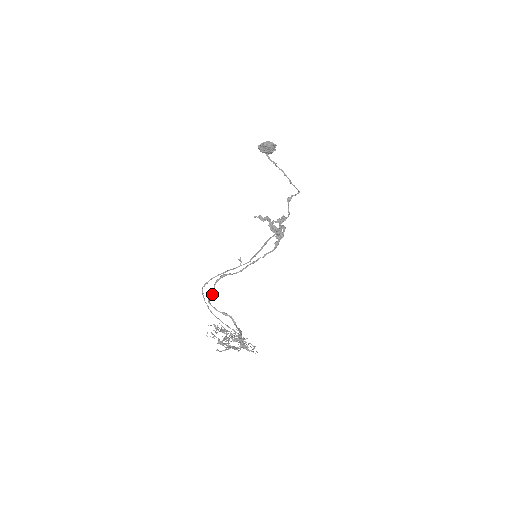
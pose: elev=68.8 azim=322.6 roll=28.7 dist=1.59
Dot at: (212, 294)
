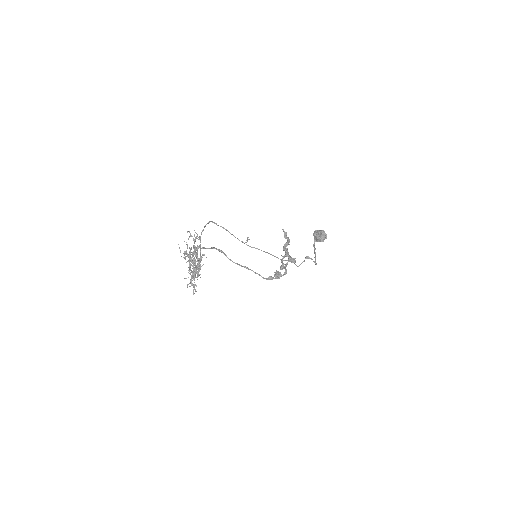
Dot at: occluded
